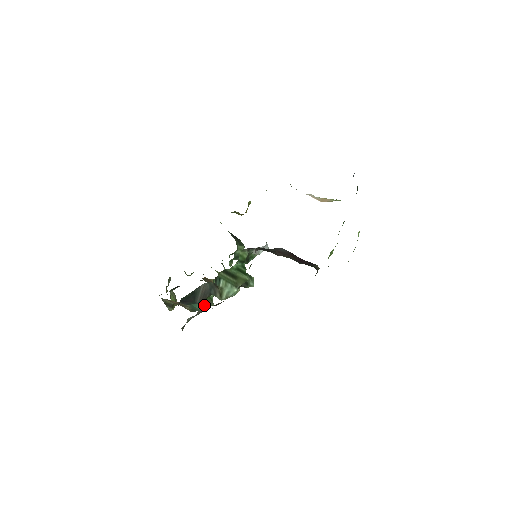
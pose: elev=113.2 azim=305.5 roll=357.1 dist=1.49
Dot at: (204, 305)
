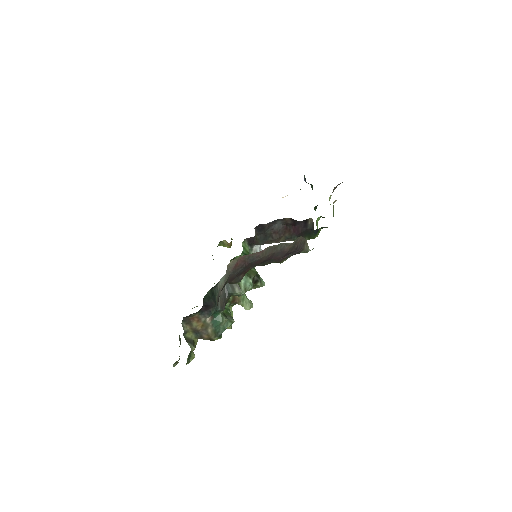
Dot at: (225, 318)
